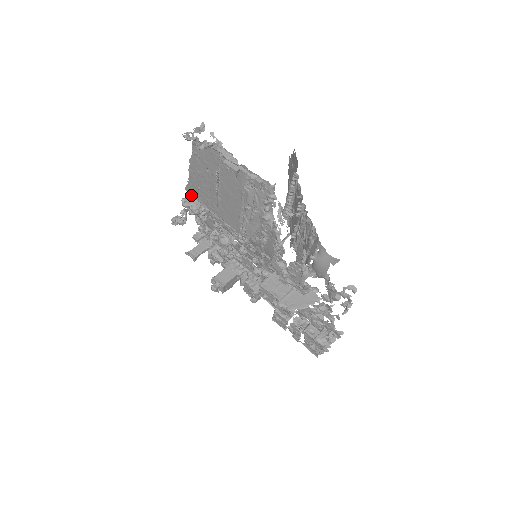
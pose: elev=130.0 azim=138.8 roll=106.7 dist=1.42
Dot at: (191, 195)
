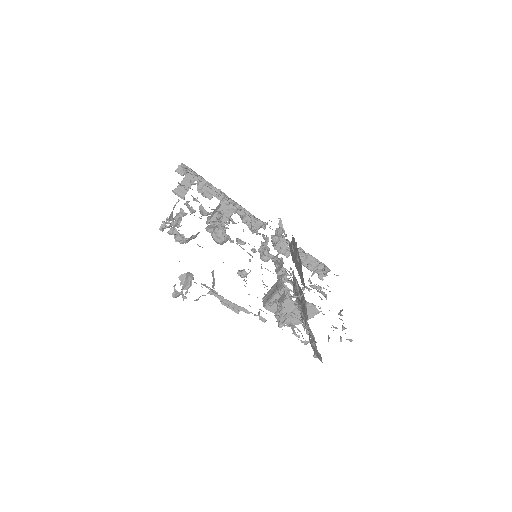
Dot at: (178, 232)
